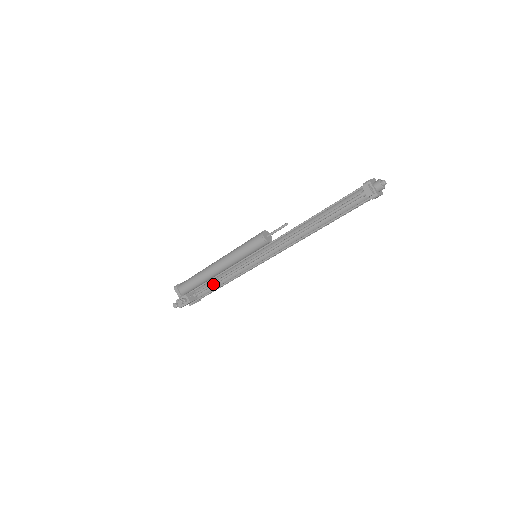
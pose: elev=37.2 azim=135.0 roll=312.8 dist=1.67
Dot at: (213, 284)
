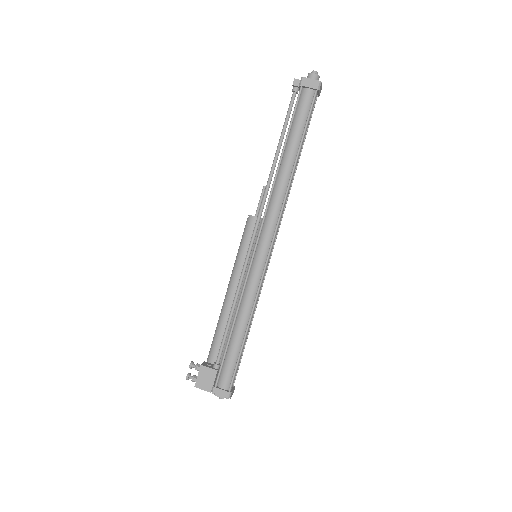
Dot at: (226, 328)
